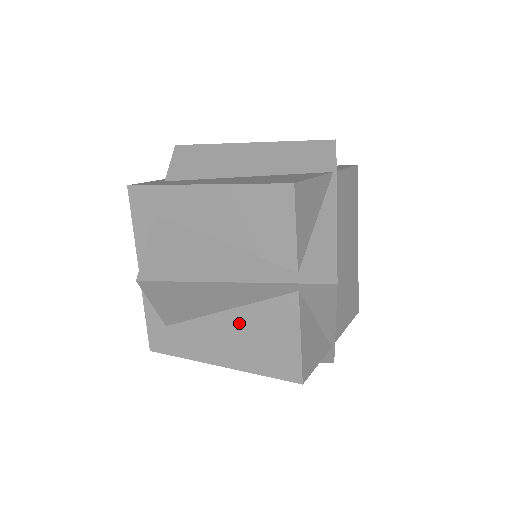
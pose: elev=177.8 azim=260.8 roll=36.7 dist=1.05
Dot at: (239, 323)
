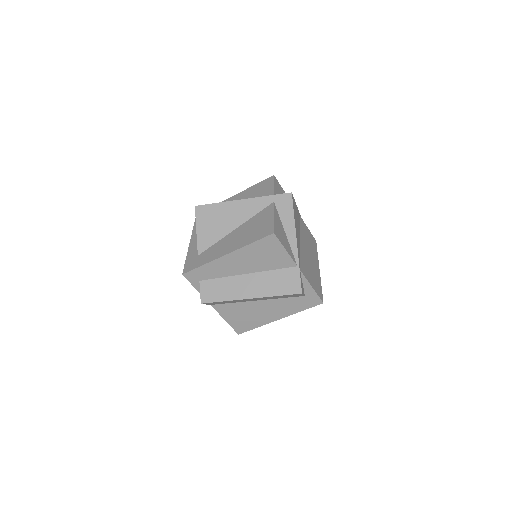
Dot at: (242, 229)
